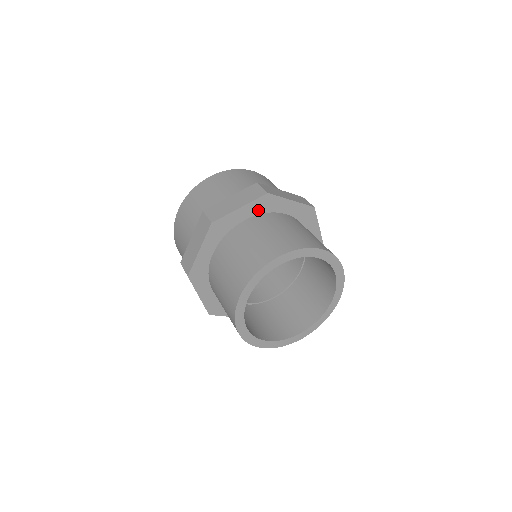
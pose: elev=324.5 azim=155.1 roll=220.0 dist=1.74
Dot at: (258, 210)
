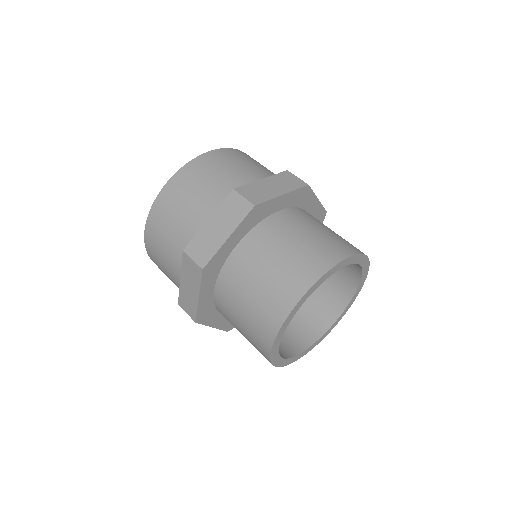
Dot at: (213, 277)
